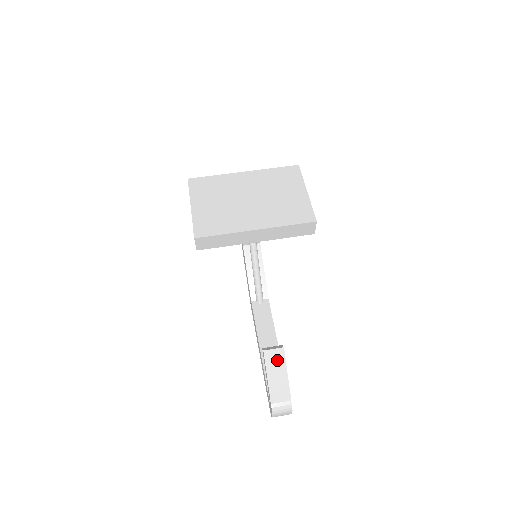
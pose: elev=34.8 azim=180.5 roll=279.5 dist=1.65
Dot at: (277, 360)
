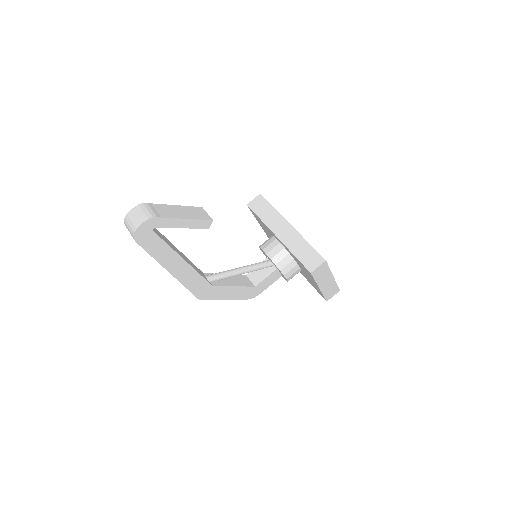
Dot at: (198, 214)
